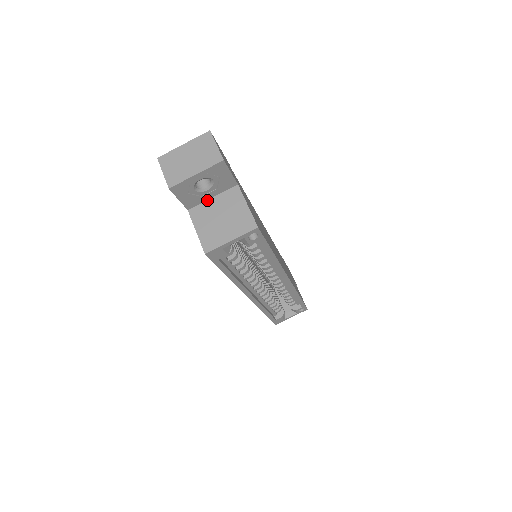
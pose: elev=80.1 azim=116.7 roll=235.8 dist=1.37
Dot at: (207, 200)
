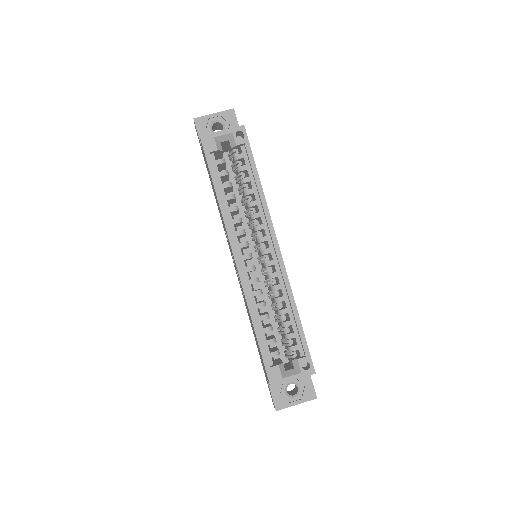
Dot at: occluded
